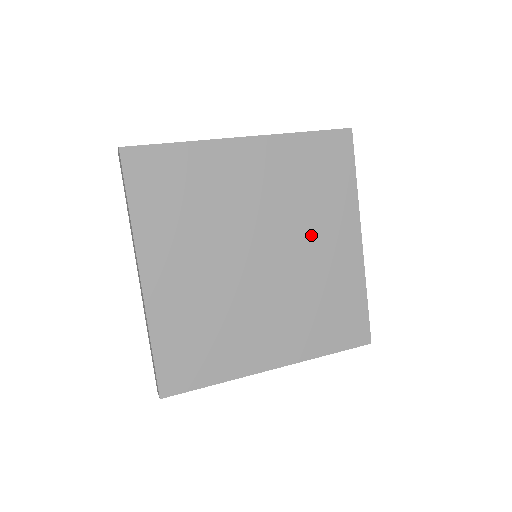
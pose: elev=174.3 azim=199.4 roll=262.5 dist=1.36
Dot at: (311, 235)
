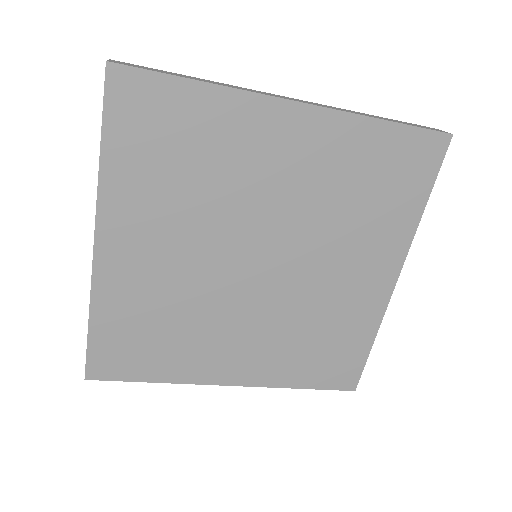
Dot at: (335, 256)
